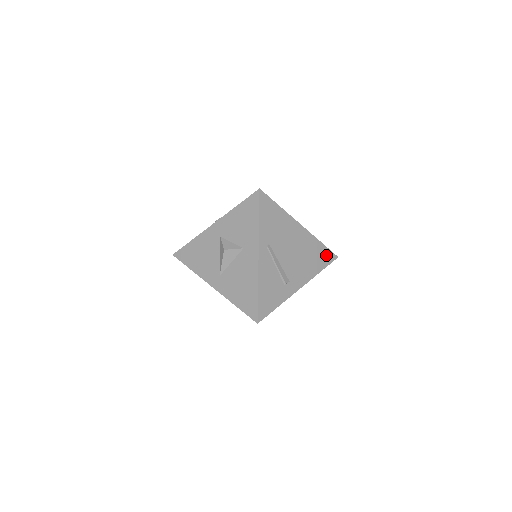
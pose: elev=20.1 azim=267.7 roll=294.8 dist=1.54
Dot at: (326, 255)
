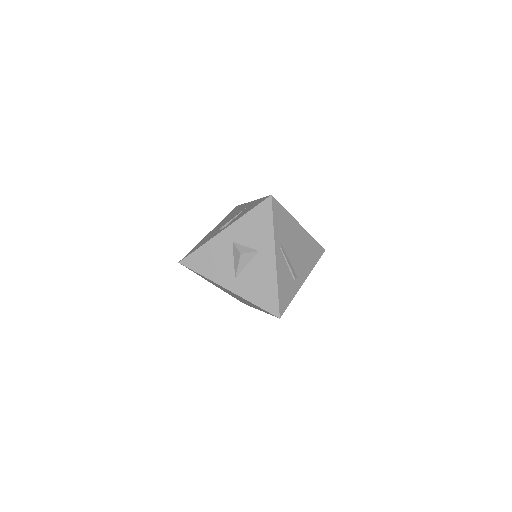
Dot at: (318, 249)
